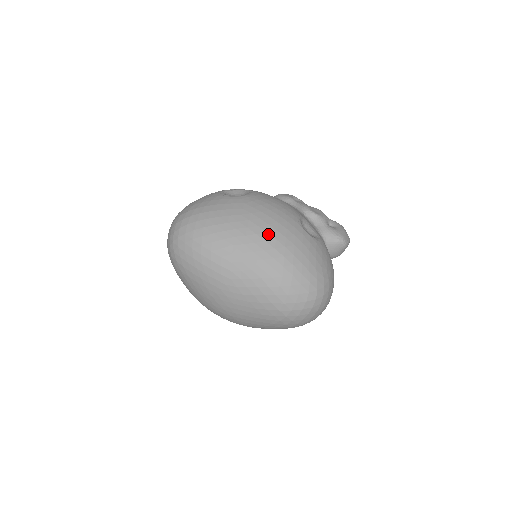
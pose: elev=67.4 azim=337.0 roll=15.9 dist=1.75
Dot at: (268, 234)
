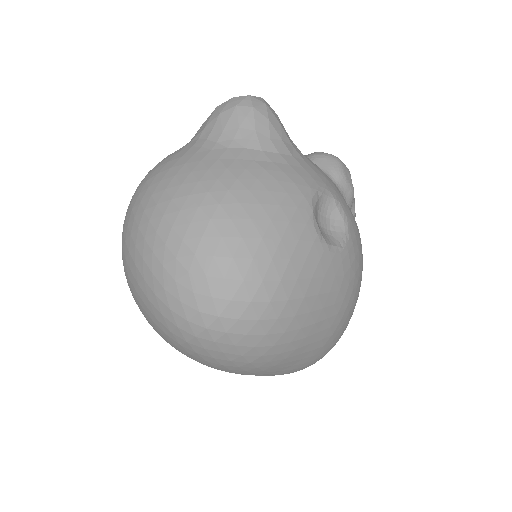
Dot at: (341, 329)
